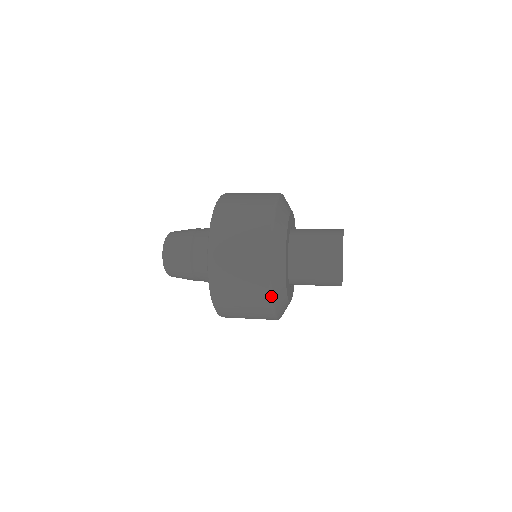
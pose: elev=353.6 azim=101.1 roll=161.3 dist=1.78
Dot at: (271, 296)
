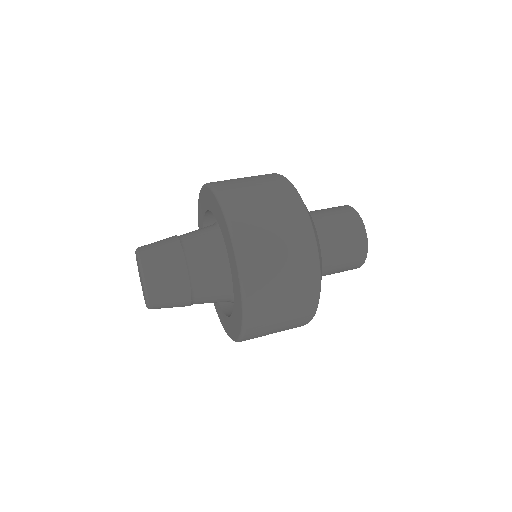
Dot at: occluded
